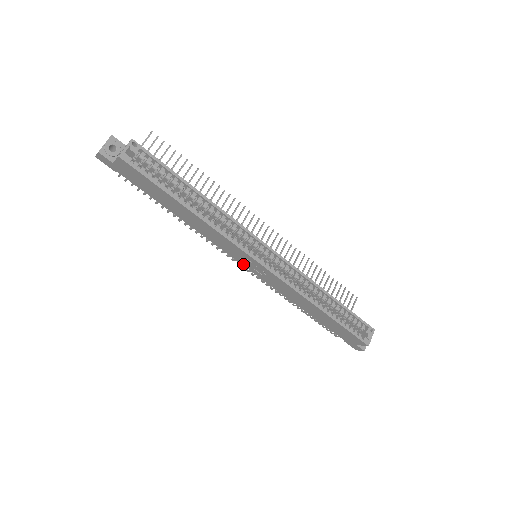
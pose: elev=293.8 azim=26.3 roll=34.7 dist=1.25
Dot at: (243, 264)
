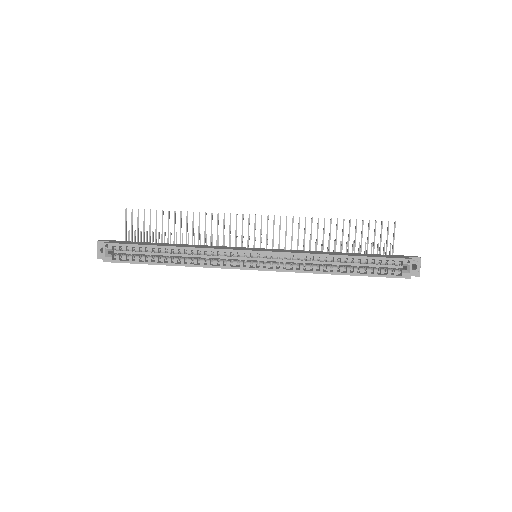
Dot at: occluded
